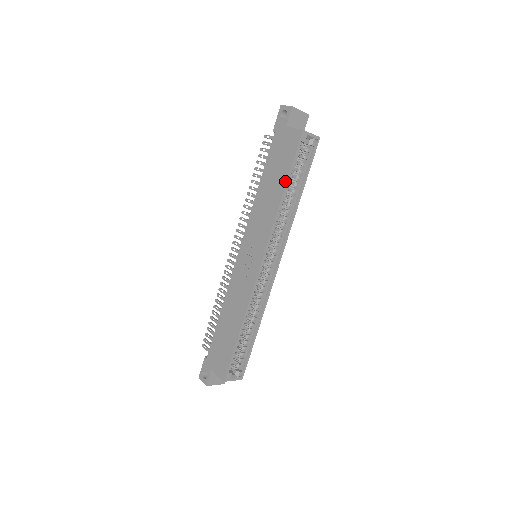
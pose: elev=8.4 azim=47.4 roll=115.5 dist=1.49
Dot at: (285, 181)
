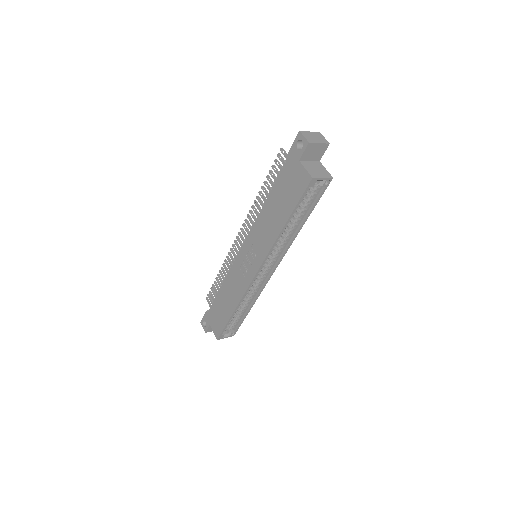
Dot at: (287, 217)
